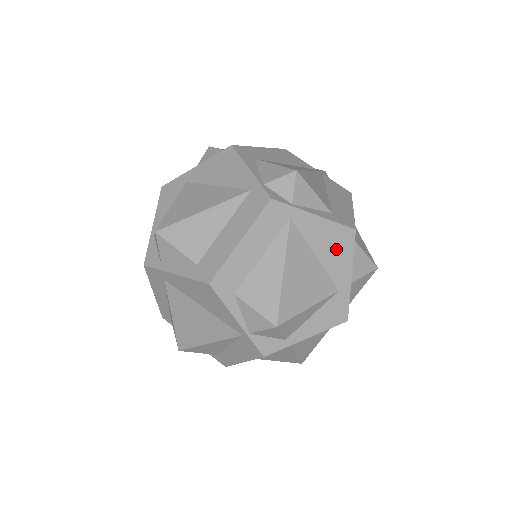
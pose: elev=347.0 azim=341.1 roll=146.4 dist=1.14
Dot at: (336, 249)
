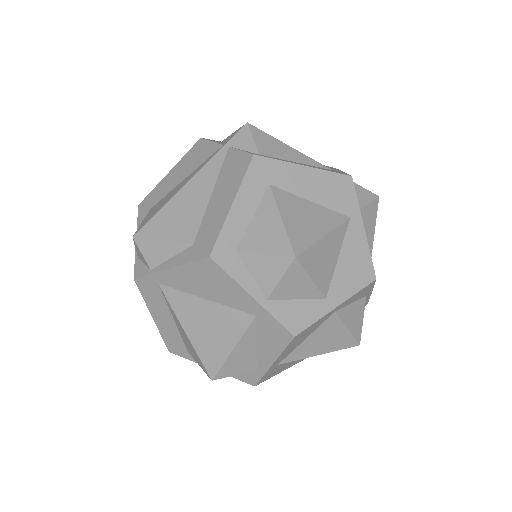
Dot at: (214, 284)
